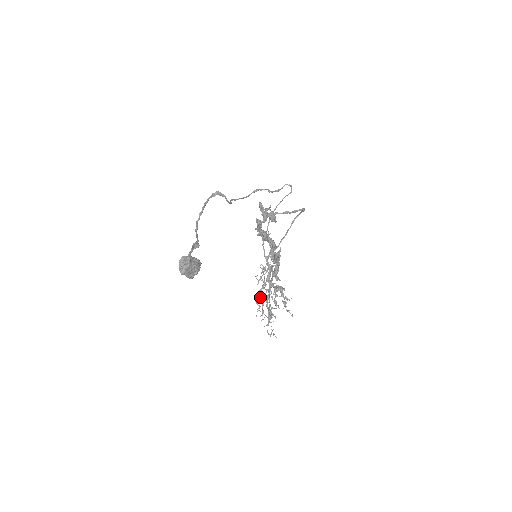
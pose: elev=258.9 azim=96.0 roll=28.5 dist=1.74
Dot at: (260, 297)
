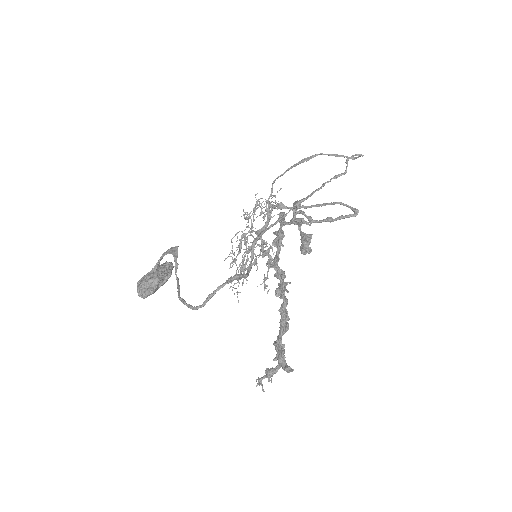
Dot at: (239, 244)
